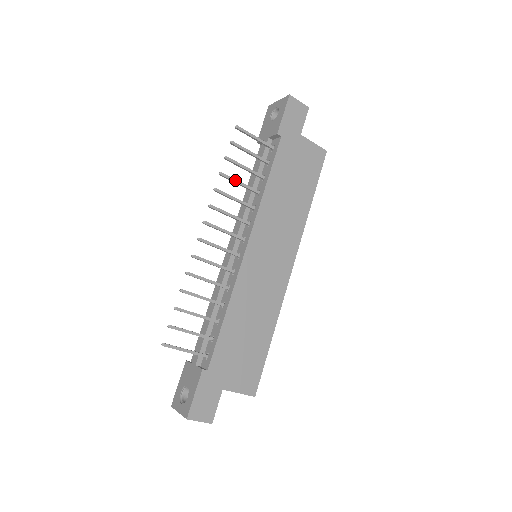
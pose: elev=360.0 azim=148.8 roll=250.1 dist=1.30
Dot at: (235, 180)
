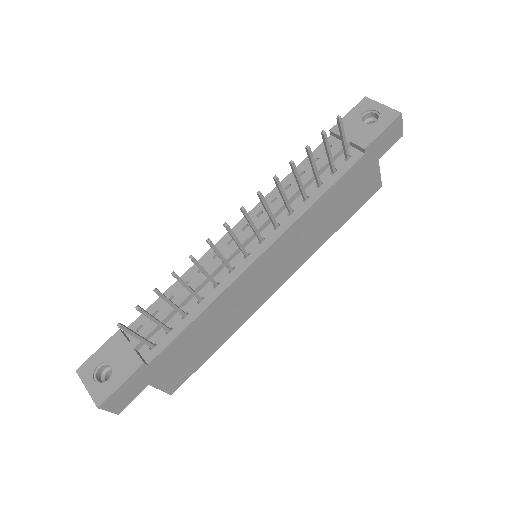
Dot at: (298, 176)
